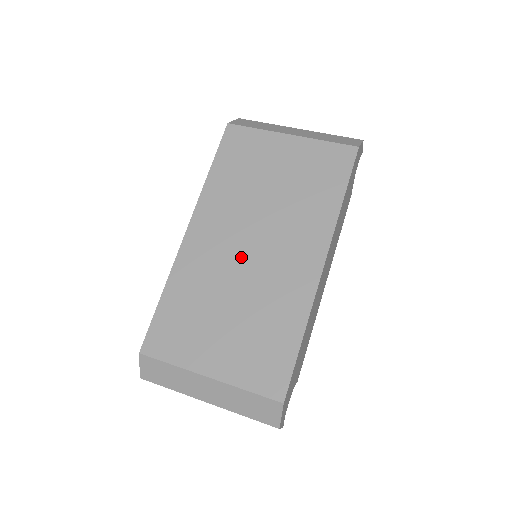
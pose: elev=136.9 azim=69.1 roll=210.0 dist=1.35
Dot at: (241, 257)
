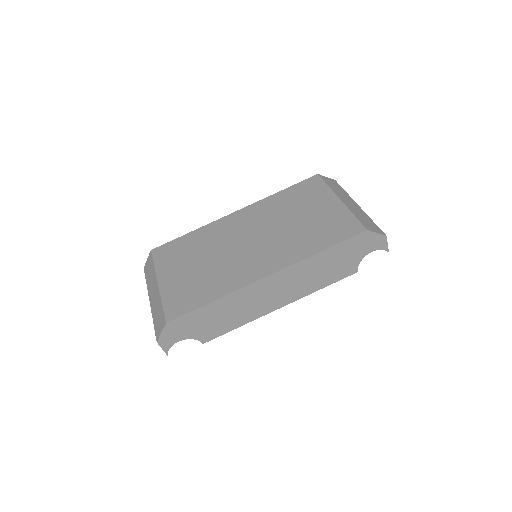
Dot at: (239, 242)
